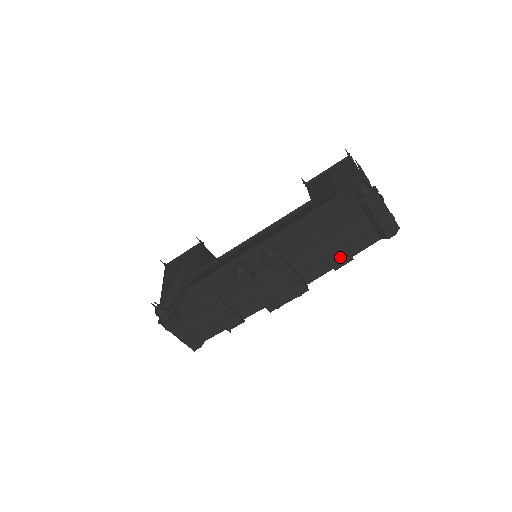
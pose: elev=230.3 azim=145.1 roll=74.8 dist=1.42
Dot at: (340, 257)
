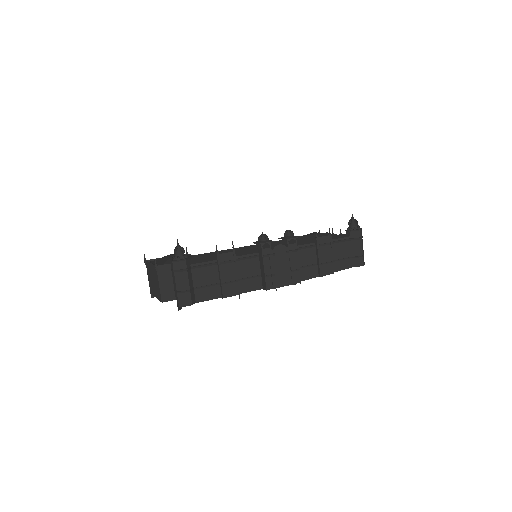
Dot at: (327, 266)
